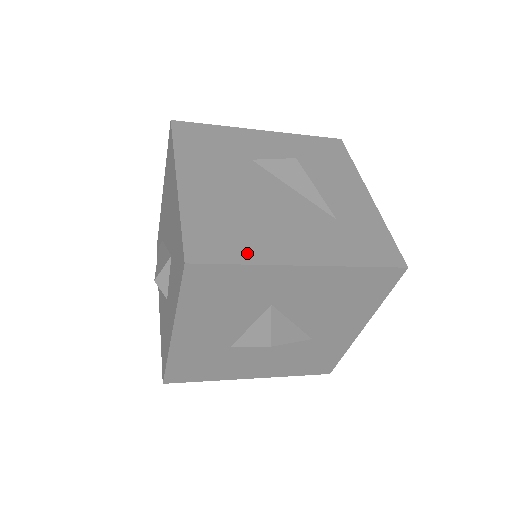
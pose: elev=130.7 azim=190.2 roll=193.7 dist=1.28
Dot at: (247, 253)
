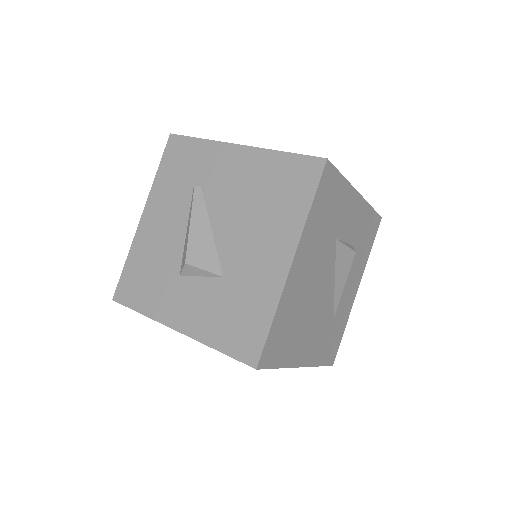
Dot at: (286, 356)
